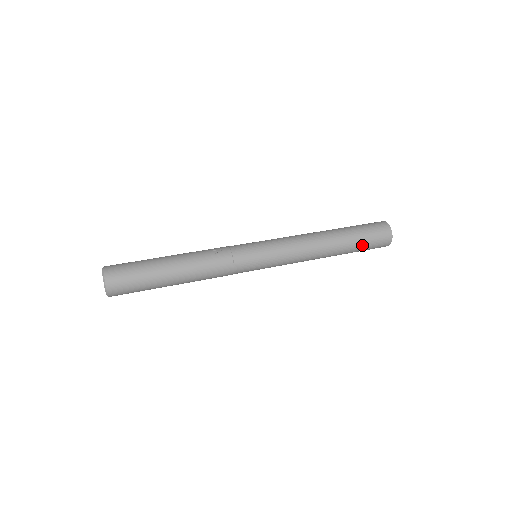
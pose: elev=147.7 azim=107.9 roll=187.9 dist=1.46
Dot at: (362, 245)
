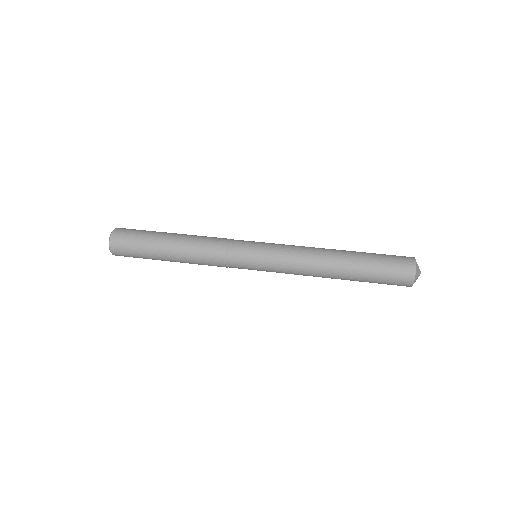
Dot at: (374, 276)
